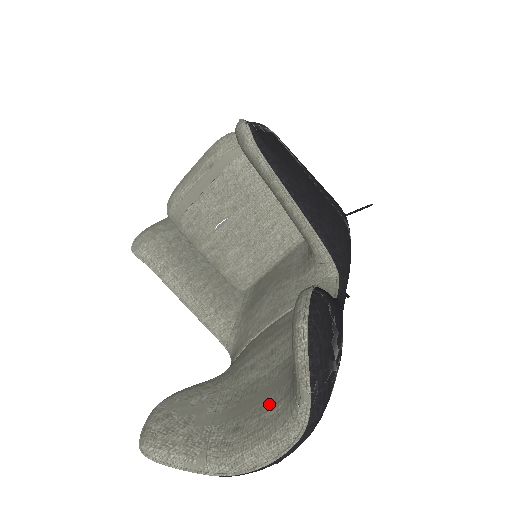
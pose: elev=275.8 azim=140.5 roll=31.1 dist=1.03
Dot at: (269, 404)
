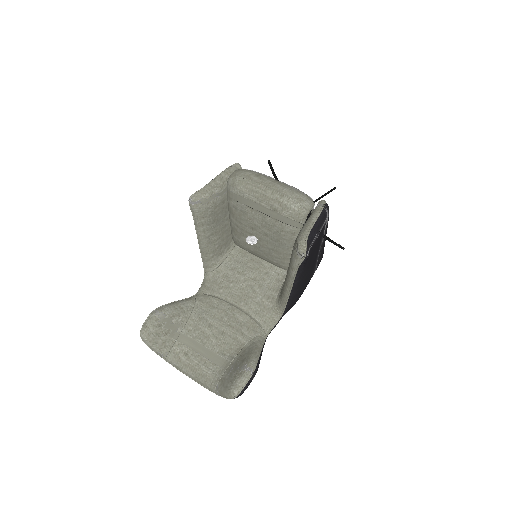
Dot at: (206, 363)
